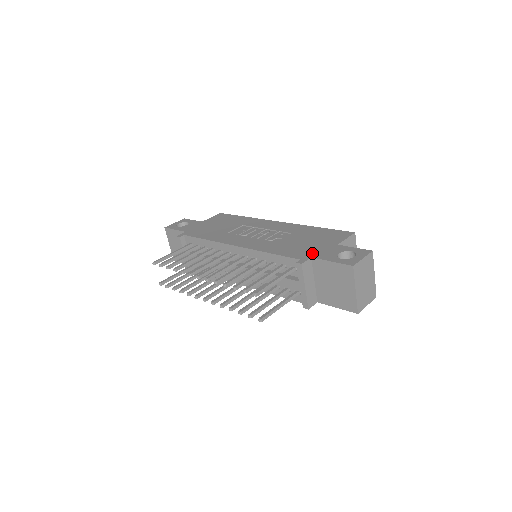
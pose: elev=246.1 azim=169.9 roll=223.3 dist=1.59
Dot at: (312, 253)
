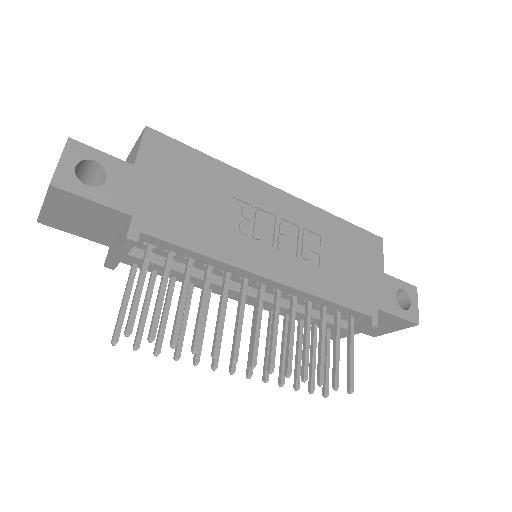
Dot at: (374, 298)
